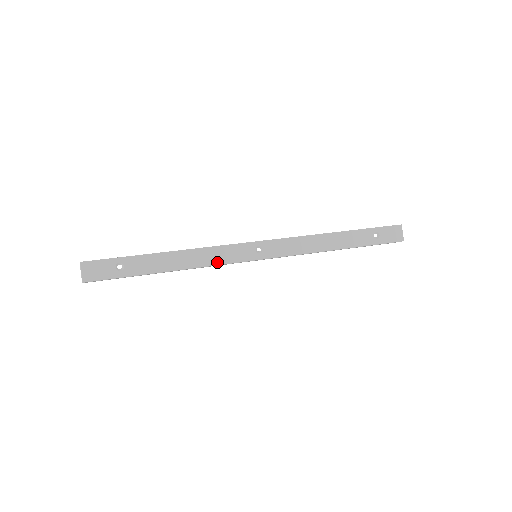
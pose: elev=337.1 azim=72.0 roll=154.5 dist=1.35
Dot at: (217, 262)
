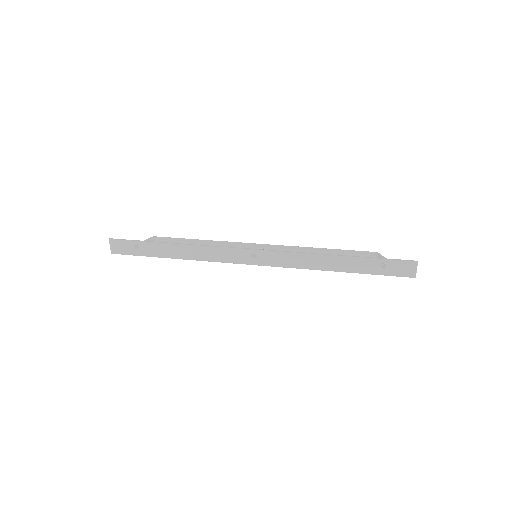
Dot at: (214, 259)
